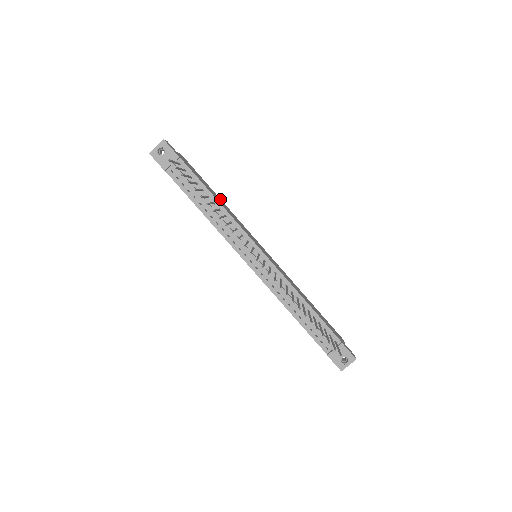
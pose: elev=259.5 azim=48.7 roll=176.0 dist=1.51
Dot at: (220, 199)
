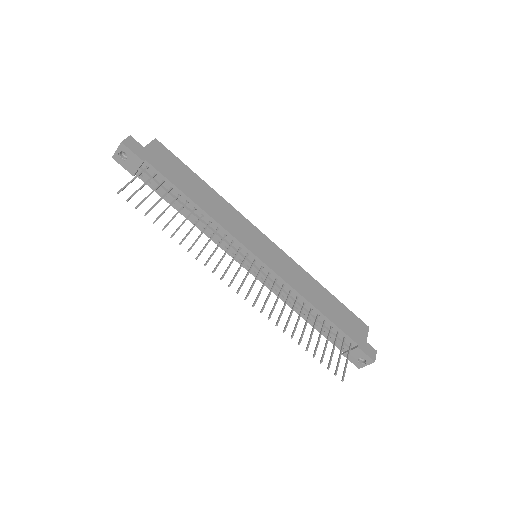
Dot at: (210, 189)
